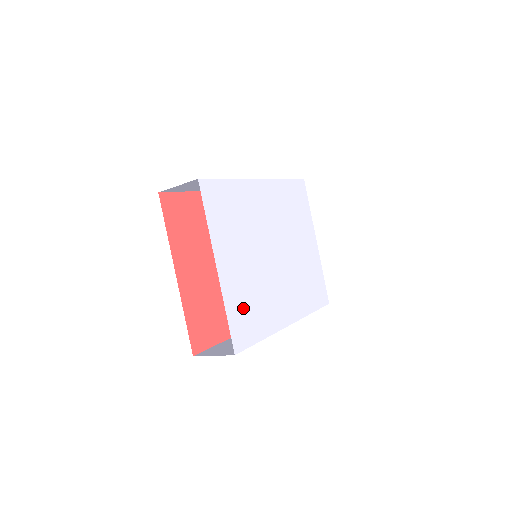
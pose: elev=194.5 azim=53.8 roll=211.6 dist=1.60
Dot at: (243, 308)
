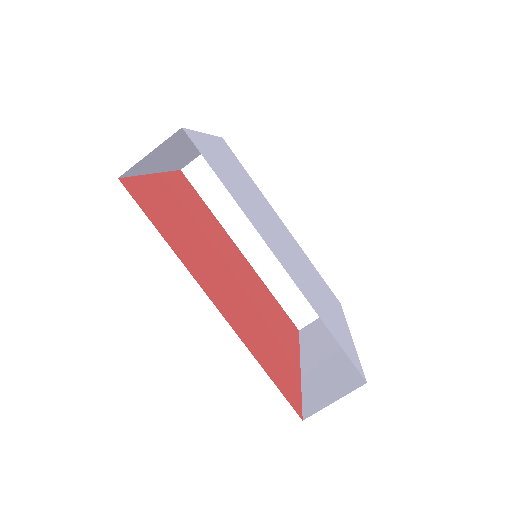
Dot at: (217, 163)
